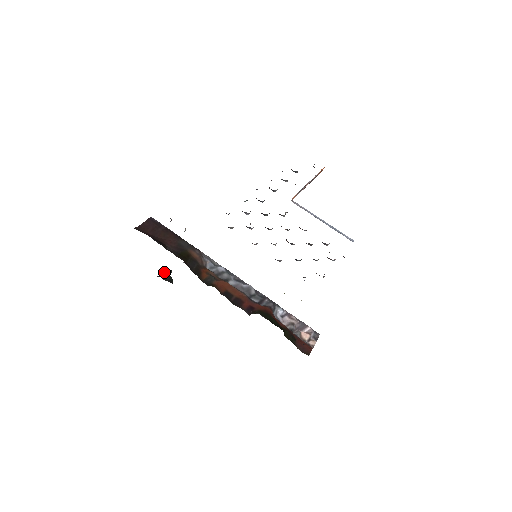
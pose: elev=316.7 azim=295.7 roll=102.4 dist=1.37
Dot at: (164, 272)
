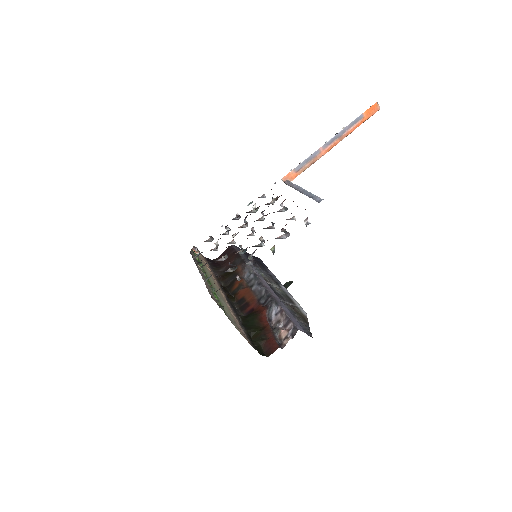
Dot at: (283, 285)
